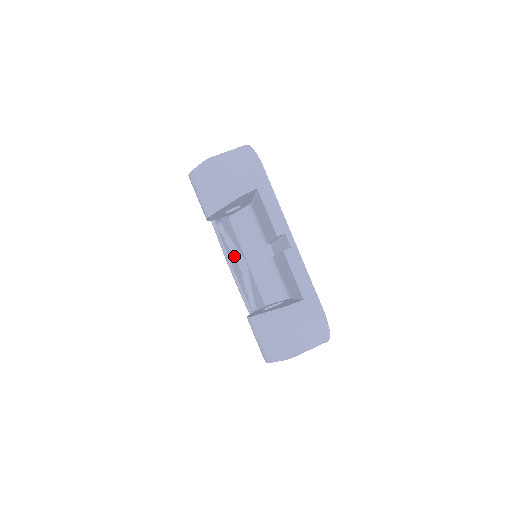
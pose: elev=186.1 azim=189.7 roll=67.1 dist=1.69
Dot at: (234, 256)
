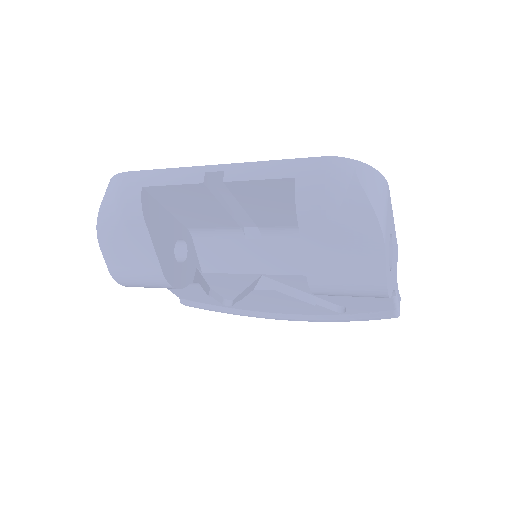
Dot at: (252, 291)
